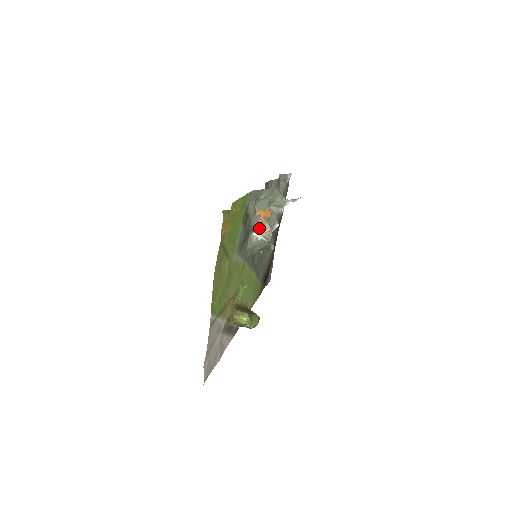
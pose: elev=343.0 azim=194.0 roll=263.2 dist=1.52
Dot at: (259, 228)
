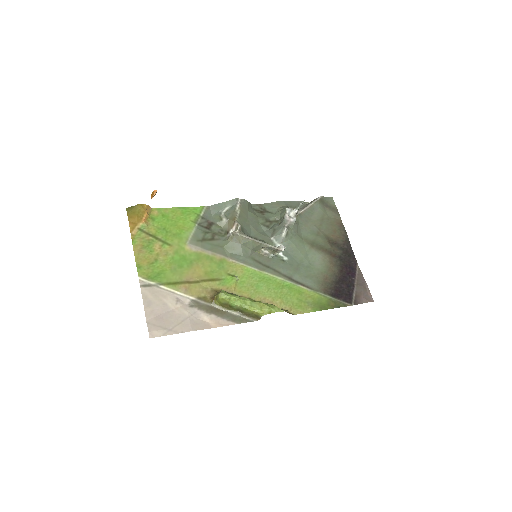
Dot at: (231, 229)
